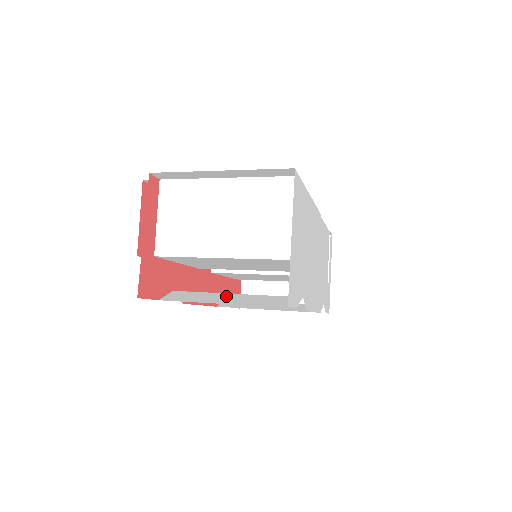
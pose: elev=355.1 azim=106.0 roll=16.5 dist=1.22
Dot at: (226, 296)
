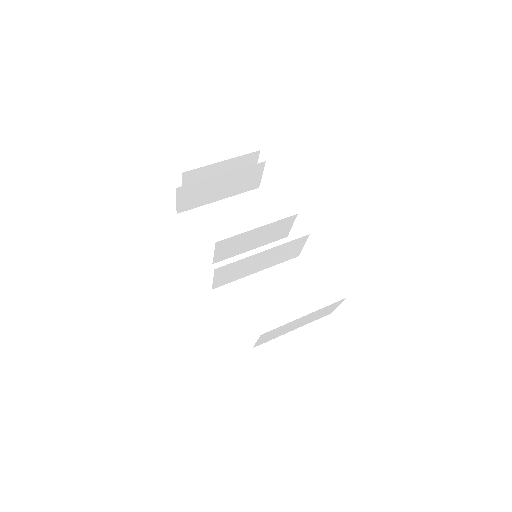
Dot at: occluded
